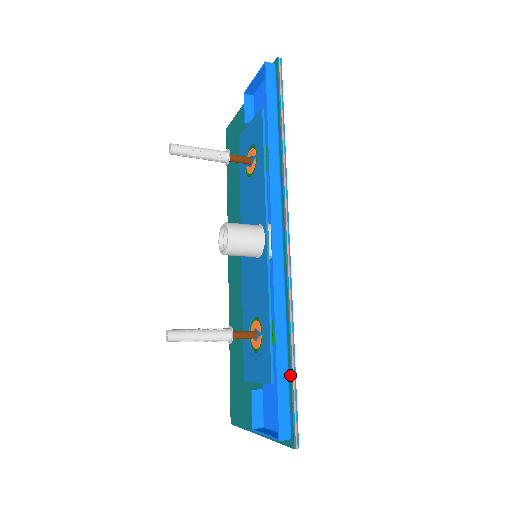
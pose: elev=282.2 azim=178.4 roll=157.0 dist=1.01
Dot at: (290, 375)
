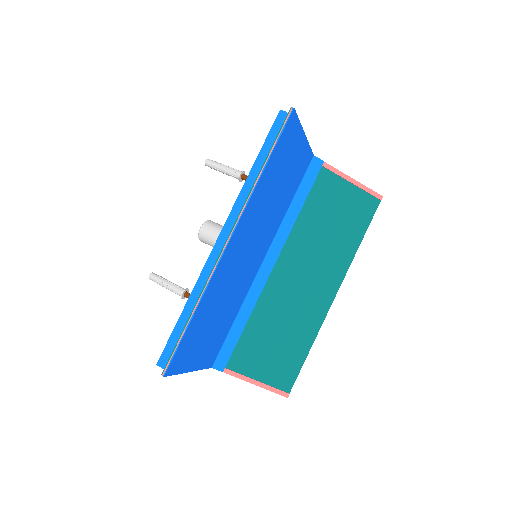
Dot at: (182, 331)
